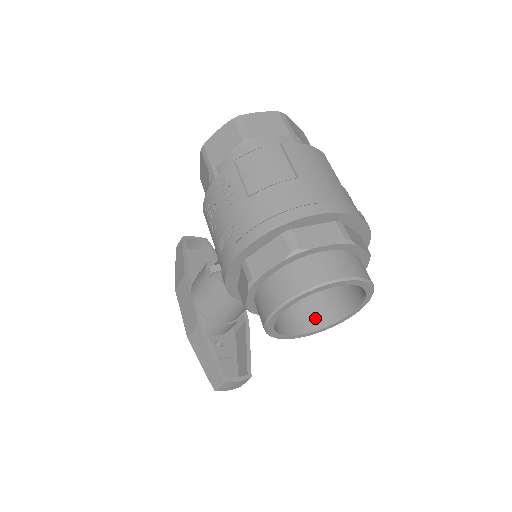
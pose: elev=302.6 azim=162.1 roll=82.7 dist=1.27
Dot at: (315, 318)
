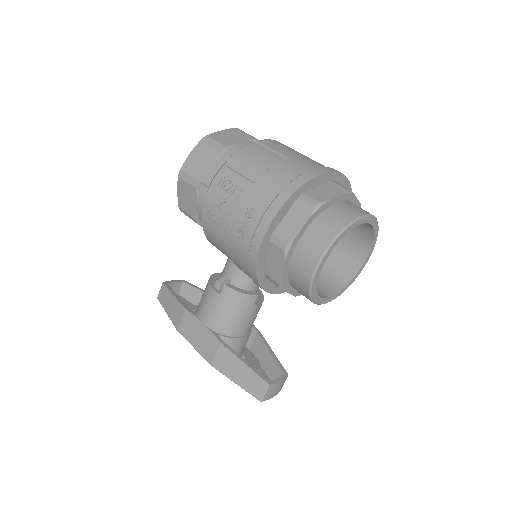
Dot at: (334, 282)
